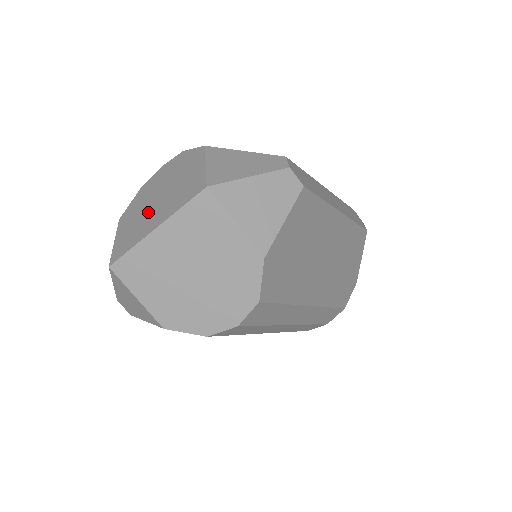
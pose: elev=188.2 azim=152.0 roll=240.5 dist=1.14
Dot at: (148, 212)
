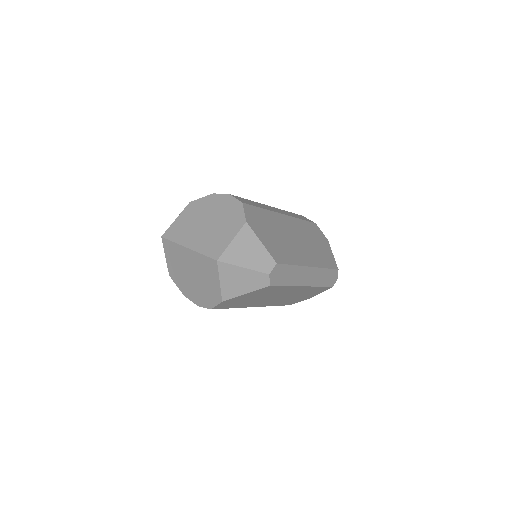
Dot at: (197, 227)
